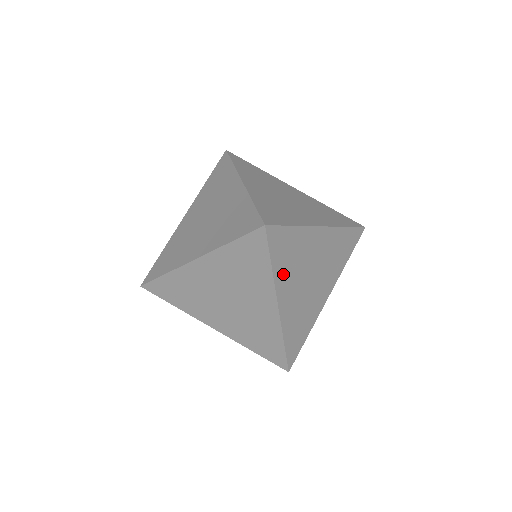
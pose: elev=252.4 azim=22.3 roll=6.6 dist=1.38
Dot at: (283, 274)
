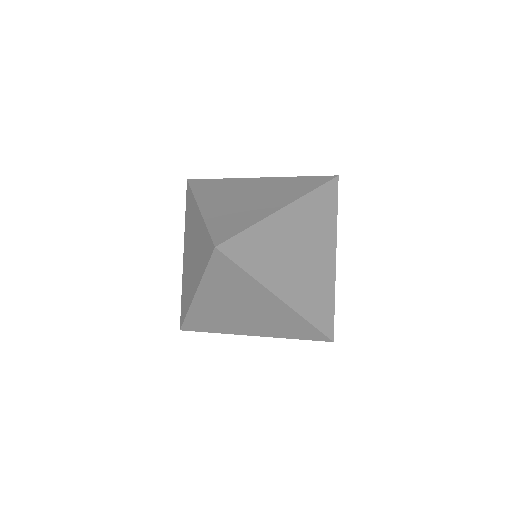
Dot at: occluded
